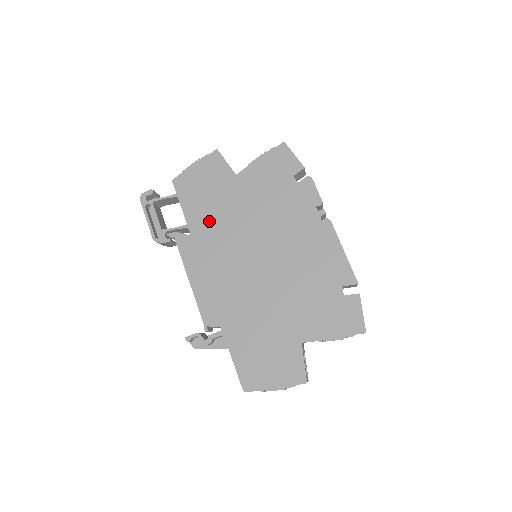
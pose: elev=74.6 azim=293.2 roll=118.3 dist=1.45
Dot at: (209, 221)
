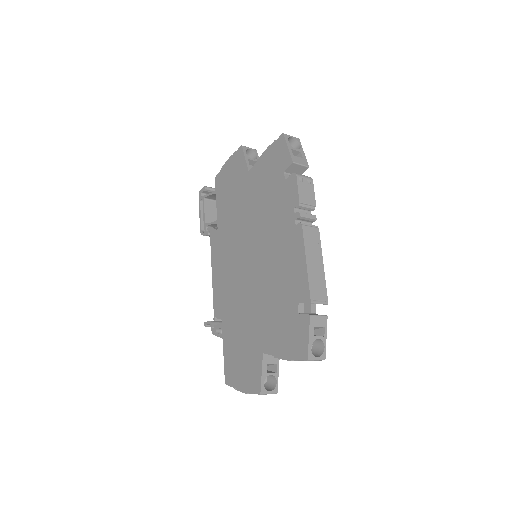
Dot at: (228, 218)
